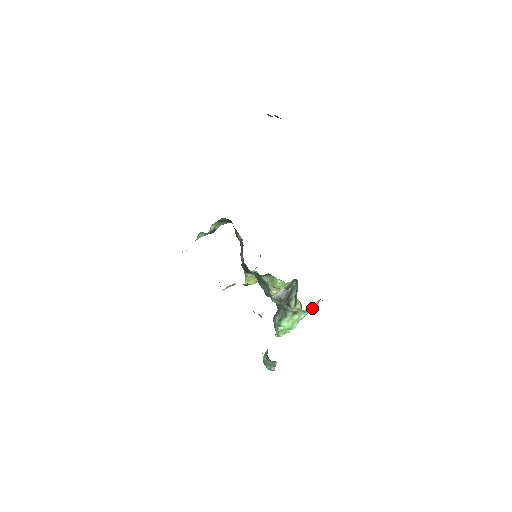
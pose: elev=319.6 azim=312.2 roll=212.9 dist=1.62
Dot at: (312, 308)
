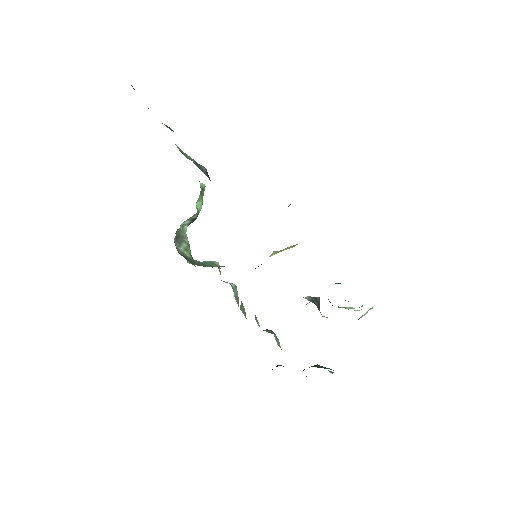
Dot at: (361, 316)
